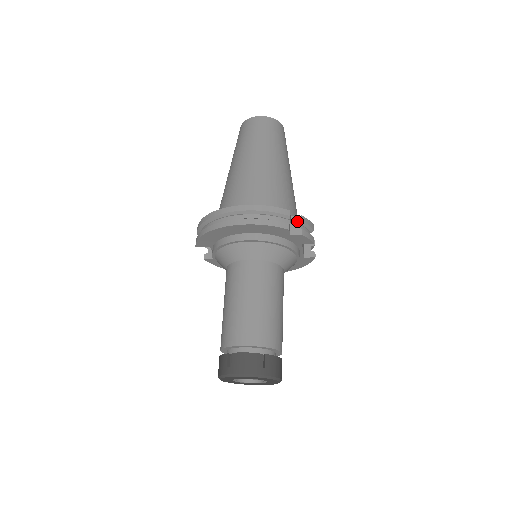
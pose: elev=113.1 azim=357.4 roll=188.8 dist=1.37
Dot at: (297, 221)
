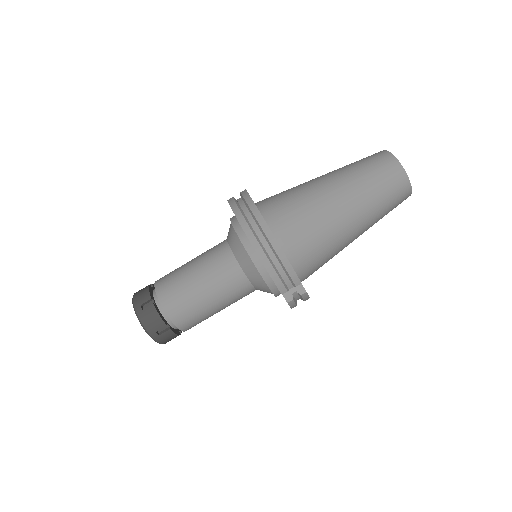
Dot at: (298, 291)
